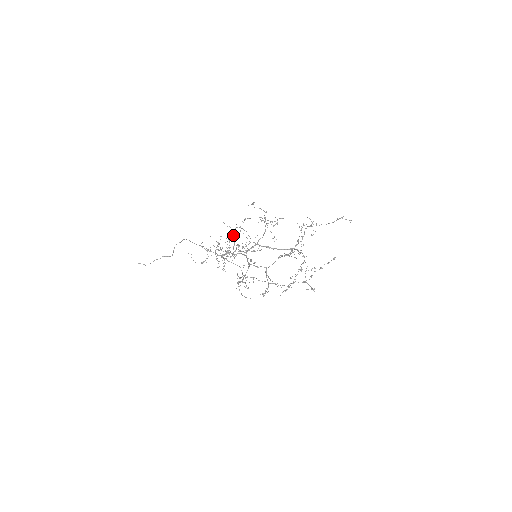
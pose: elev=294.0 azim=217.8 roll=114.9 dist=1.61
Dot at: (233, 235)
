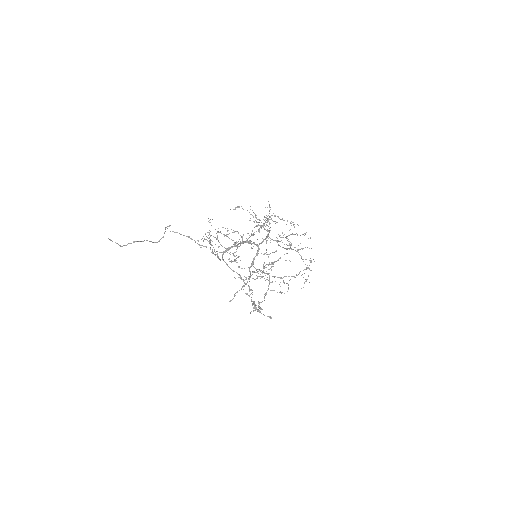
Dot at: (233, 230)
